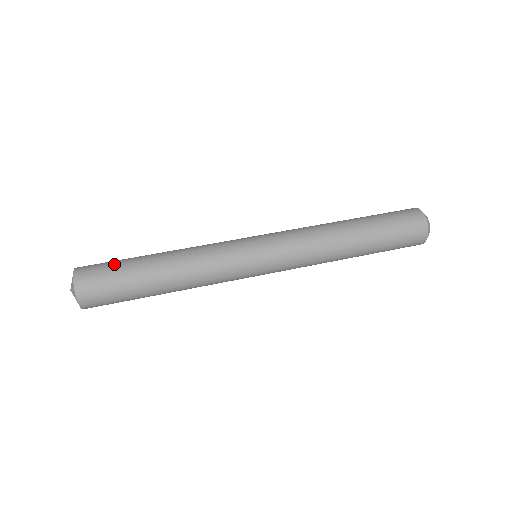
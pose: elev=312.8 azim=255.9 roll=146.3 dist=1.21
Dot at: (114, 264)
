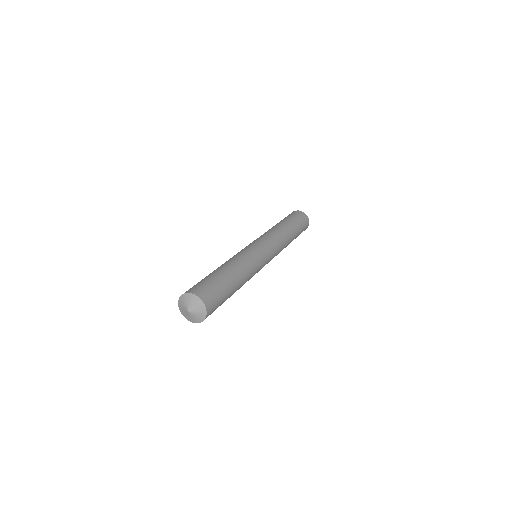
Dot at: (209, 281)
